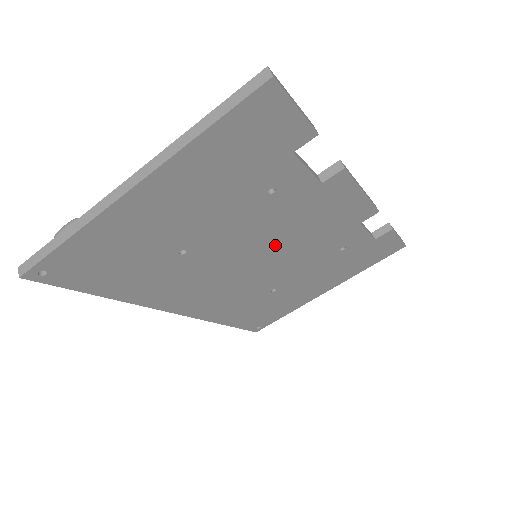
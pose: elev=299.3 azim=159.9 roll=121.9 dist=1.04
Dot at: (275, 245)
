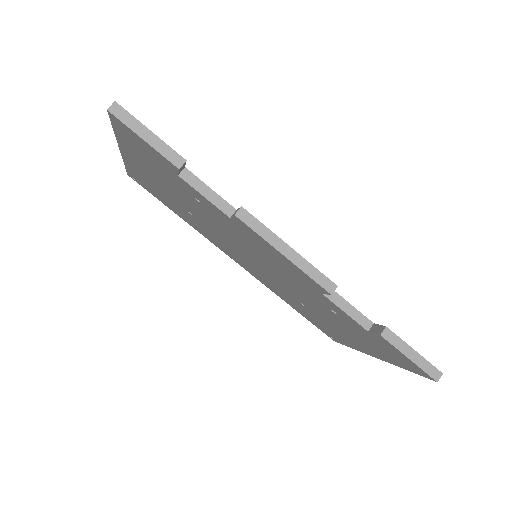
Dot at: (254, 255)
